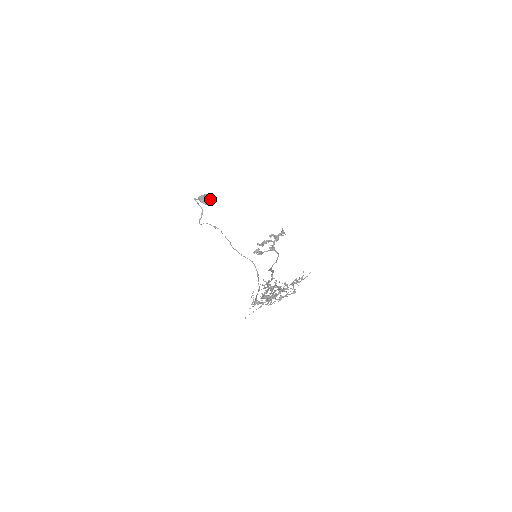
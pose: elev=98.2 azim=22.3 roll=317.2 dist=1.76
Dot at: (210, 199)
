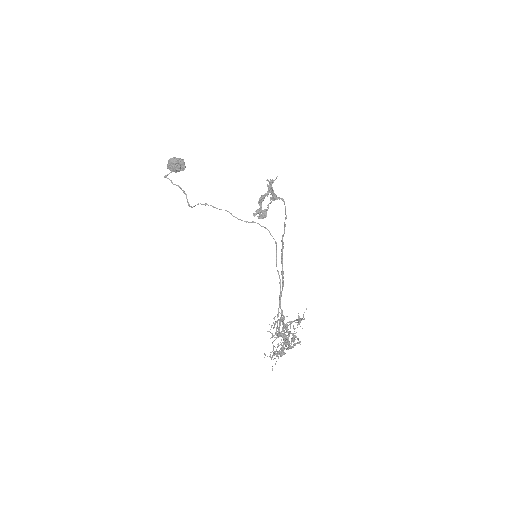
Dot at: (178, 165)
